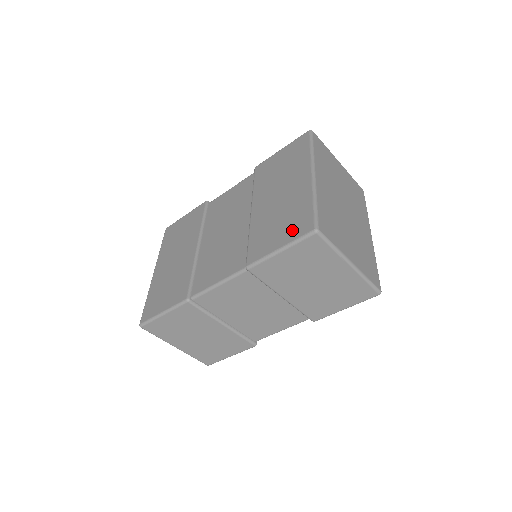
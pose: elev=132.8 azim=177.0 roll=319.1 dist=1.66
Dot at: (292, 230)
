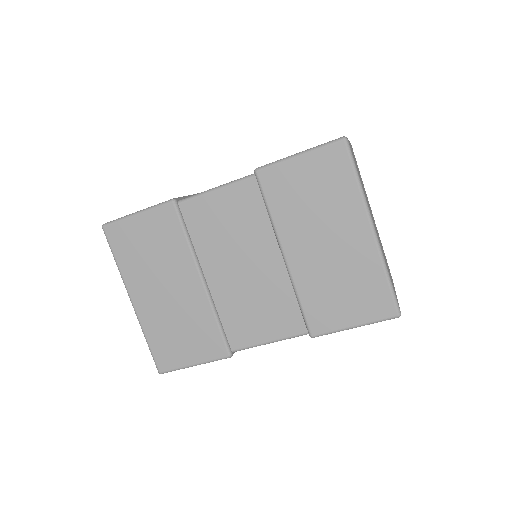
Dot at: (367, 308)
